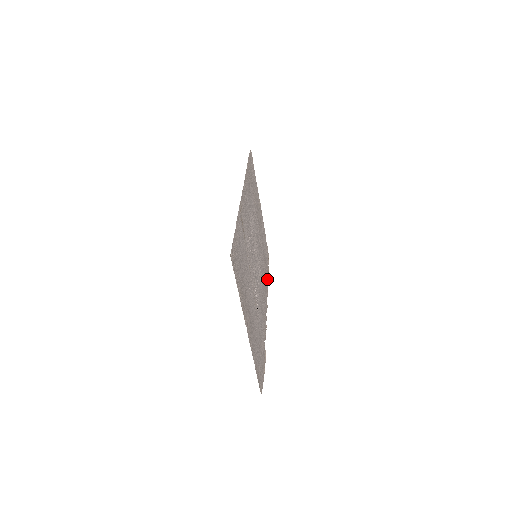
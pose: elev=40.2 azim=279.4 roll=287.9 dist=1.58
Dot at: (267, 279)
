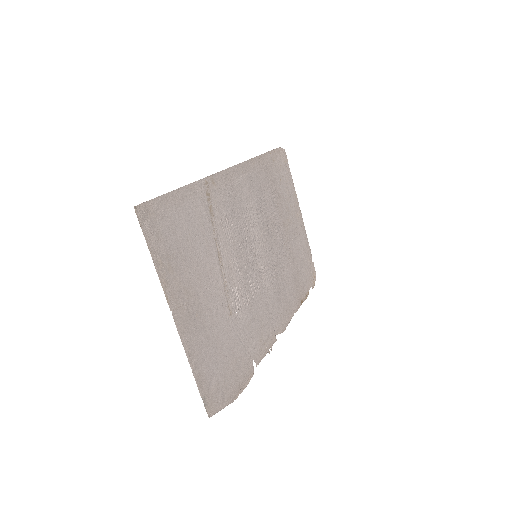
Dot at: (299, 301)
